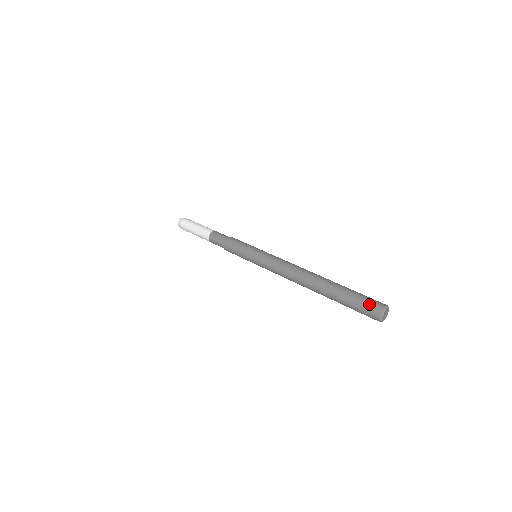
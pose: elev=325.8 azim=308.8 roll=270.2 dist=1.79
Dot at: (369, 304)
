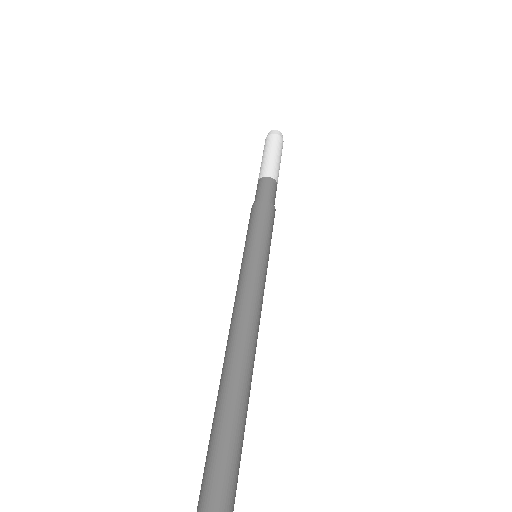
Dot at: (219, 489)
